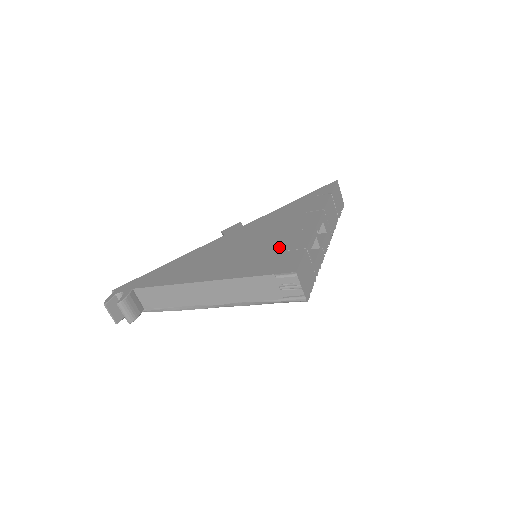
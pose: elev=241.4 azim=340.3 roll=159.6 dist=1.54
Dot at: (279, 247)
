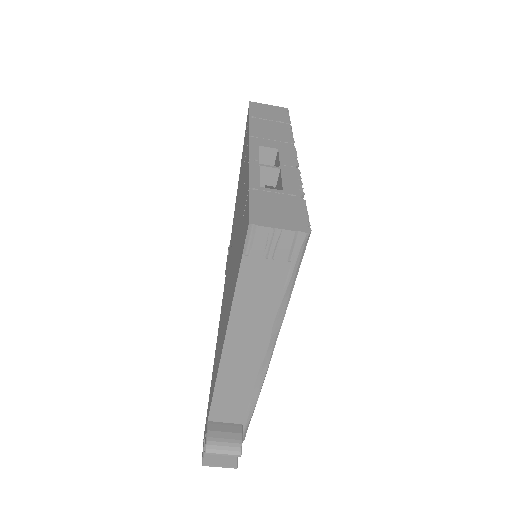
Dot at: (240, 223)
